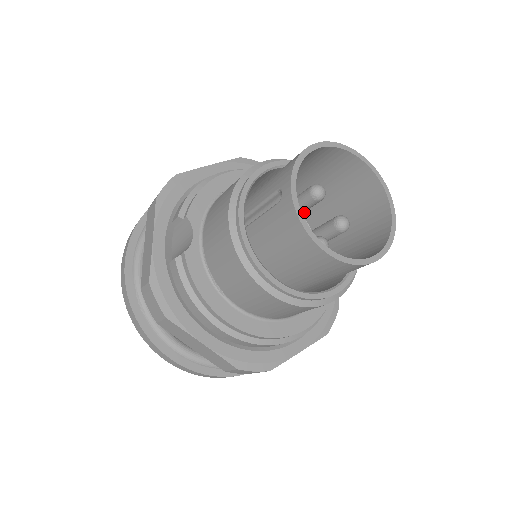
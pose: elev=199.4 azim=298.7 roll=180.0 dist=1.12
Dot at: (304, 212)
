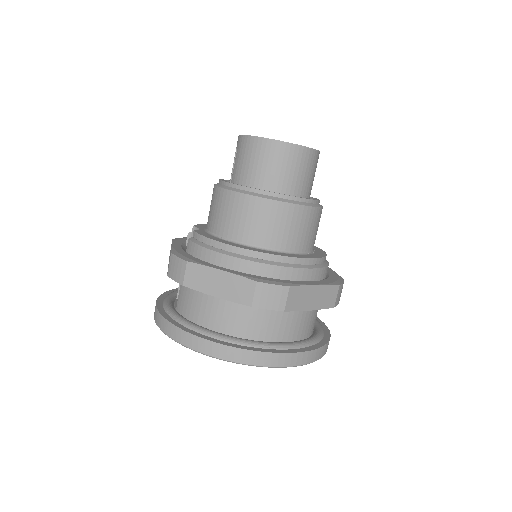
Dot at: occluded
